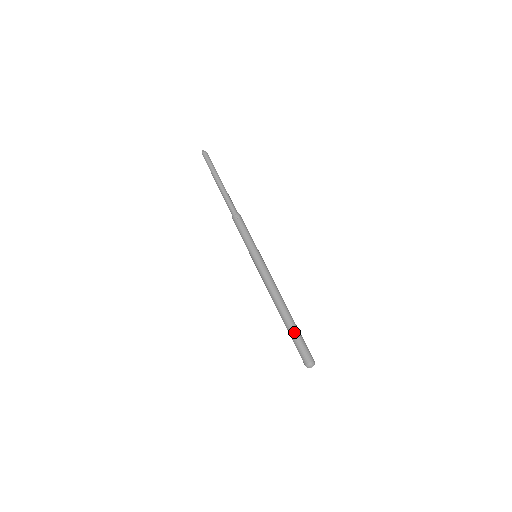
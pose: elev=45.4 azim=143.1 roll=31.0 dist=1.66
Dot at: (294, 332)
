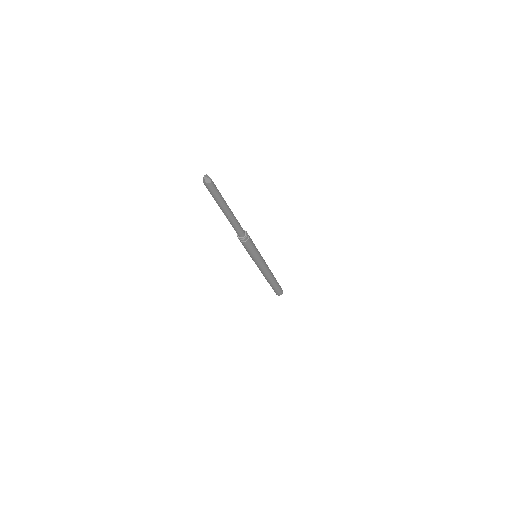
Dot at: (276, 287)
